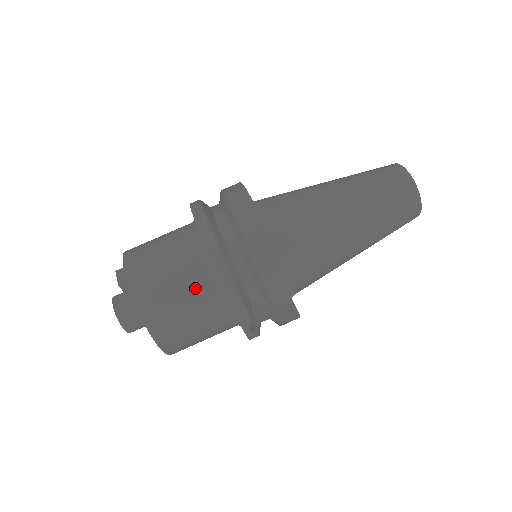
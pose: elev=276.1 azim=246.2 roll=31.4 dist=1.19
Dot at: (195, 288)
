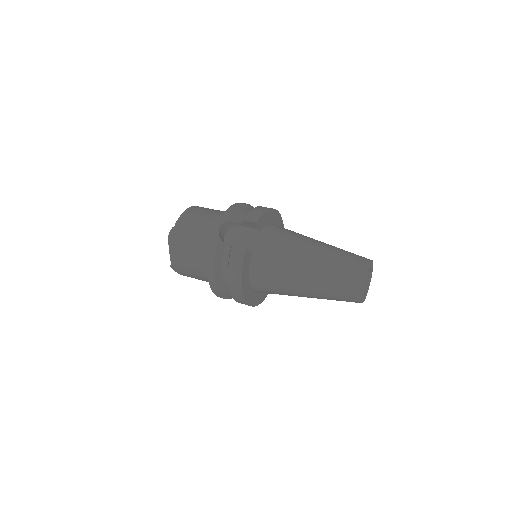
Dot at: (222, 212)
